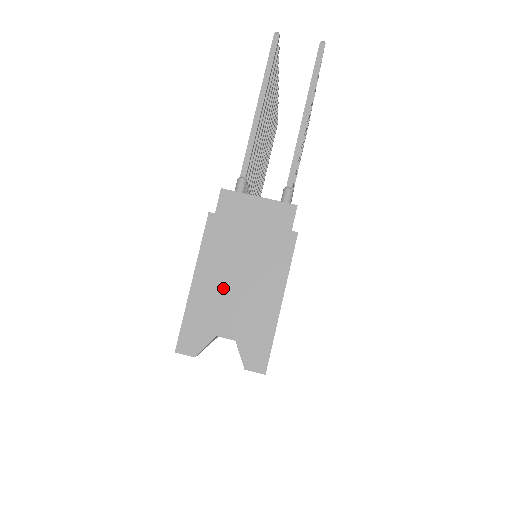
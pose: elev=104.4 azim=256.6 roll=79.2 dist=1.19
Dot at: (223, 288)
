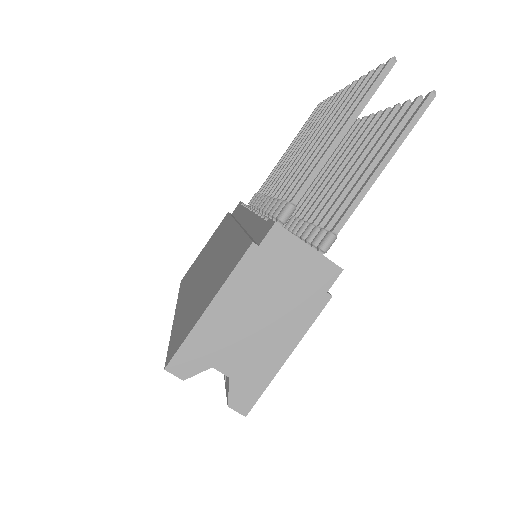
Dot at: (237, 324)
